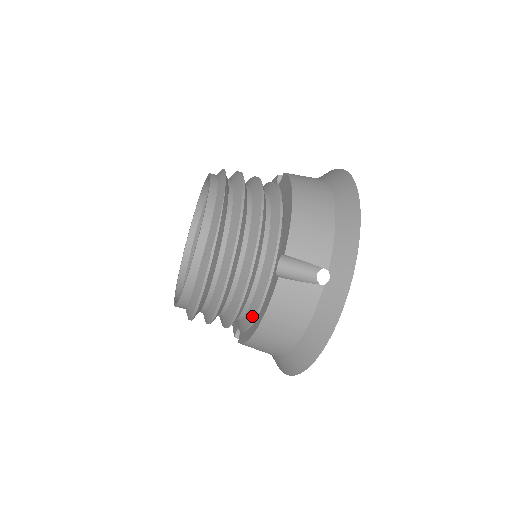
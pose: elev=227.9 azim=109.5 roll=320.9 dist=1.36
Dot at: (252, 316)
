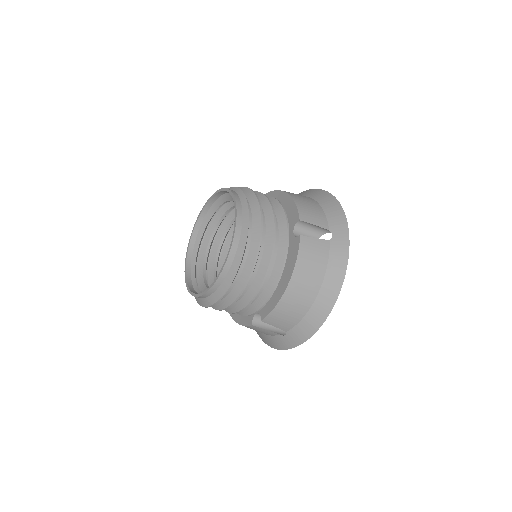
Dot at: occluded
